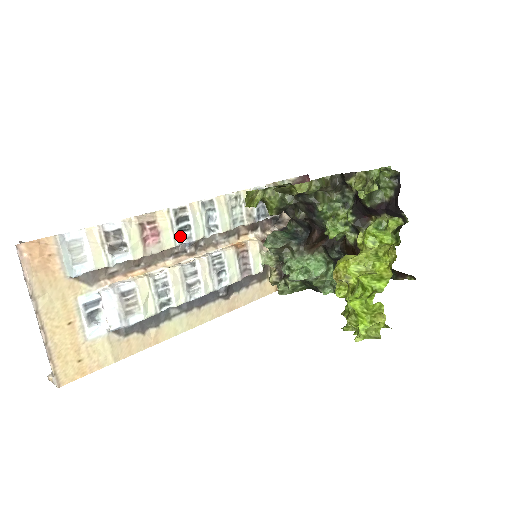
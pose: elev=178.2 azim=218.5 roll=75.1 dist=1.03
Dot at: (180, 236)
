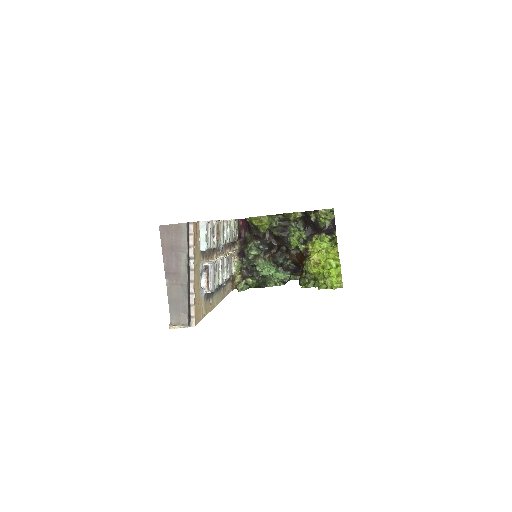
Dot at: (223, 239)
